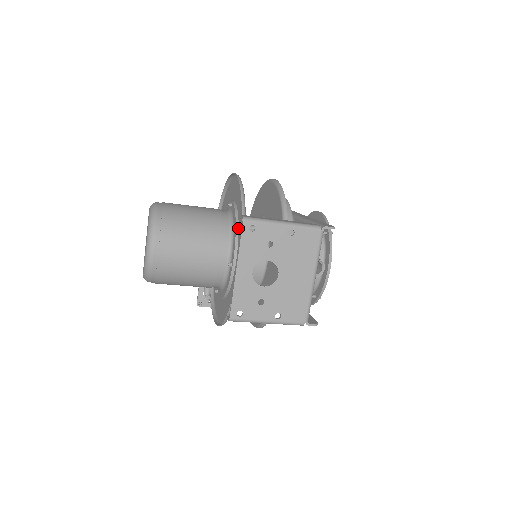
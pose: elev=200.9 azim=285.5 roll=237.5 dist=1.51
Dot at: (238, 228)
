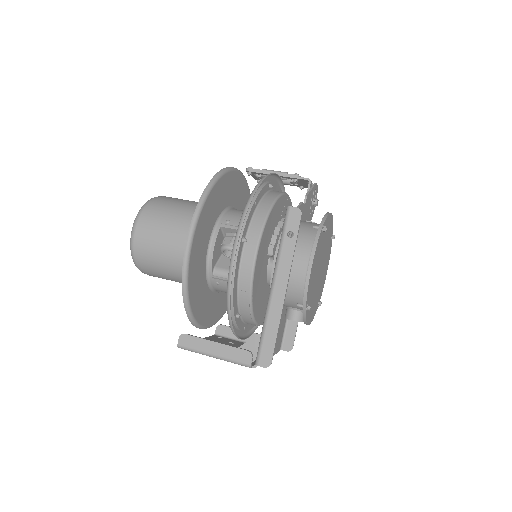
Dot at: (203, 293)
